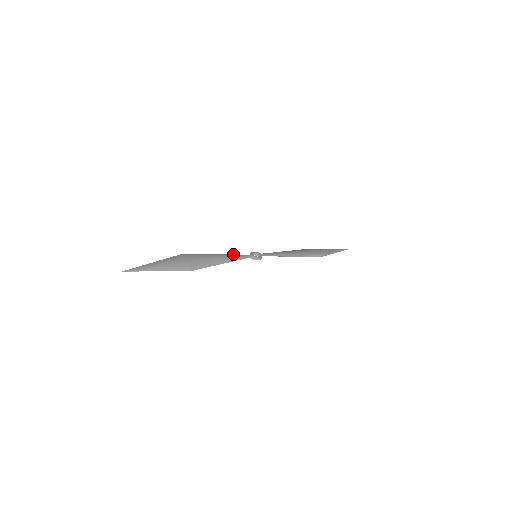
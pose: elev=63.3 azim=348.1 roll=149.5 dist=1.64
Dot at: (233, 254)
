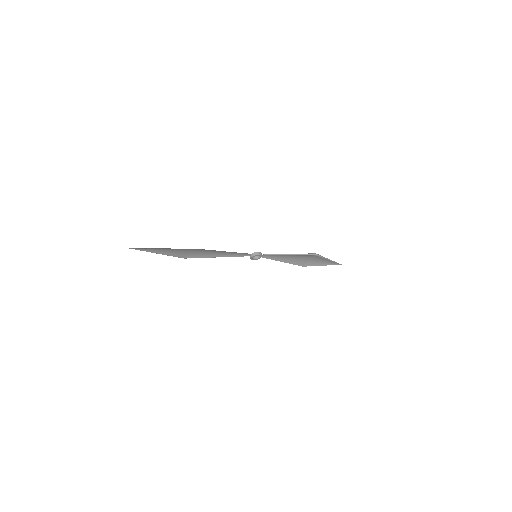
Dot at: (233, 256)
